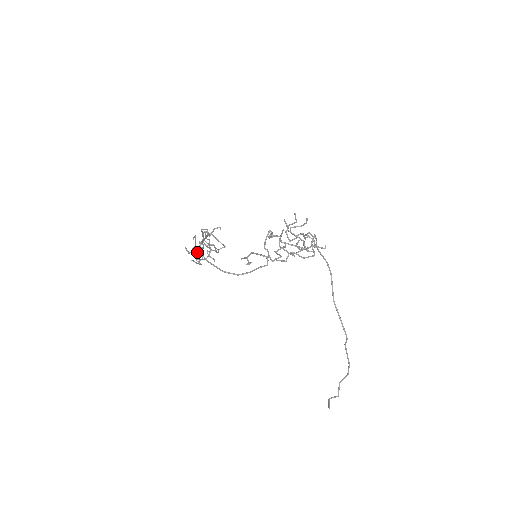
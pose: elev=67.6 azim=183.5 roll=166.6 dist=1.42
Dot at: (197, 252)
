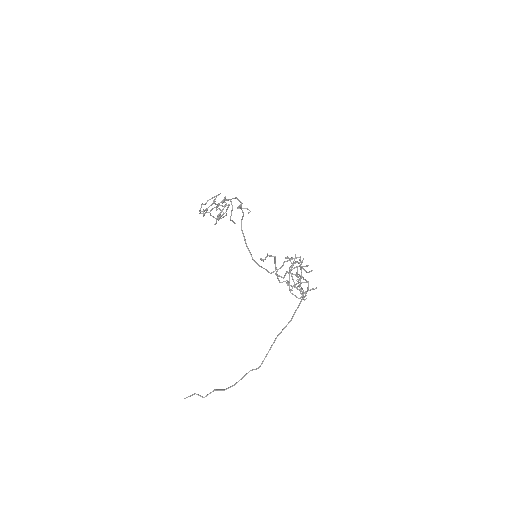
Dot at: occluded
